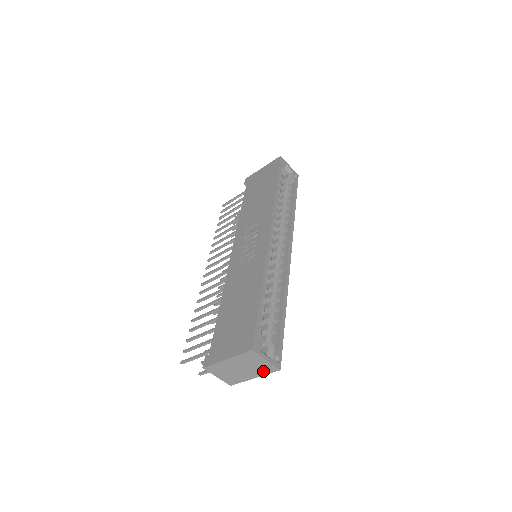
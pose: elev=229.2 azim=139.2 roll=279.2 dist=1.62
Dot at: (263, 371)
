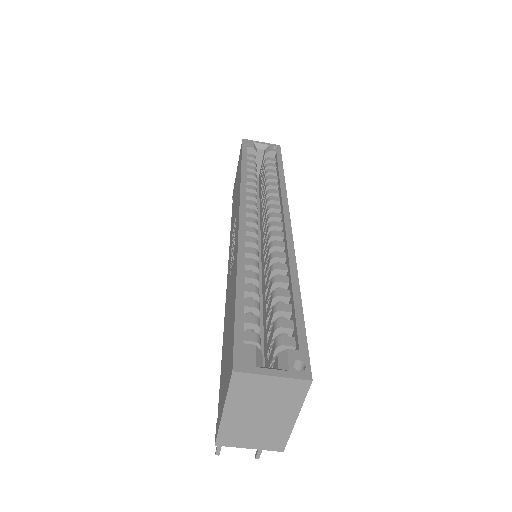
Dot at: (292, 399)
